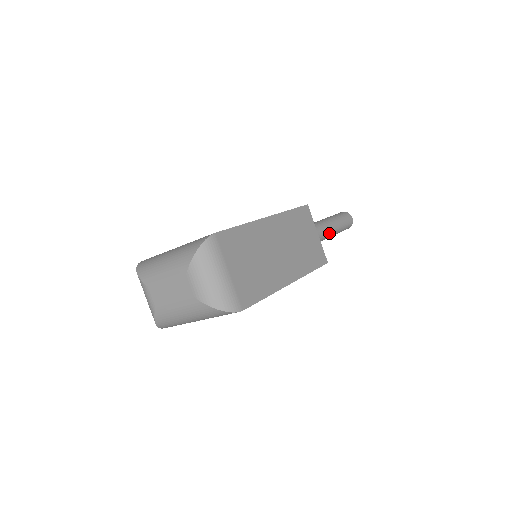
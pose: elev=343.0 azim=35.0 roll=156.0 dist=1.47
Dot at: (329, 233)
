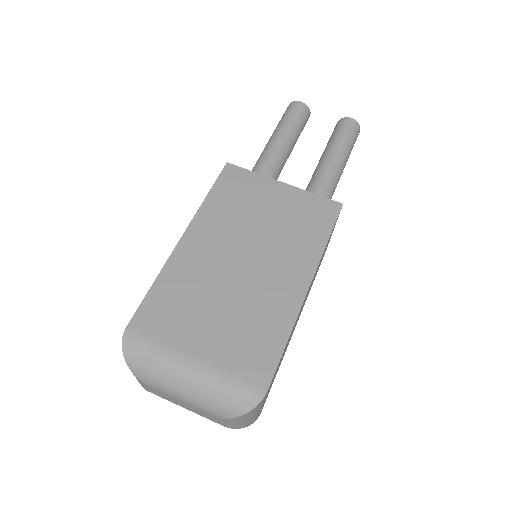
Dot at: occluded
